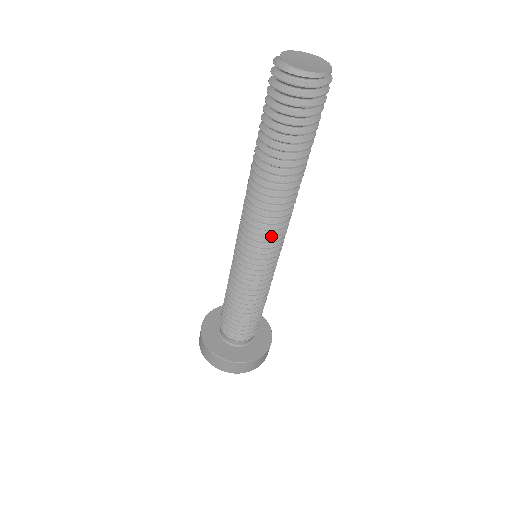
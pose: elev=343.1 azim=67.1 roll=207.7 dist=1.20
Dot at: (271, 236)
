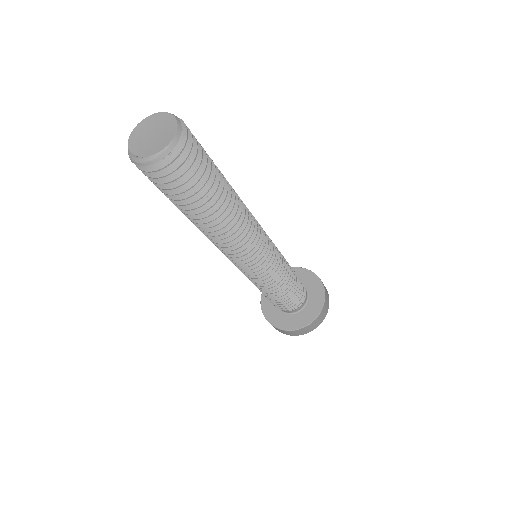
Dot at: (258, 239)
